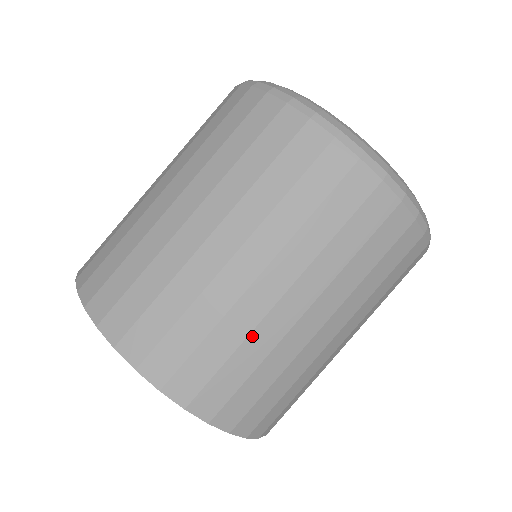
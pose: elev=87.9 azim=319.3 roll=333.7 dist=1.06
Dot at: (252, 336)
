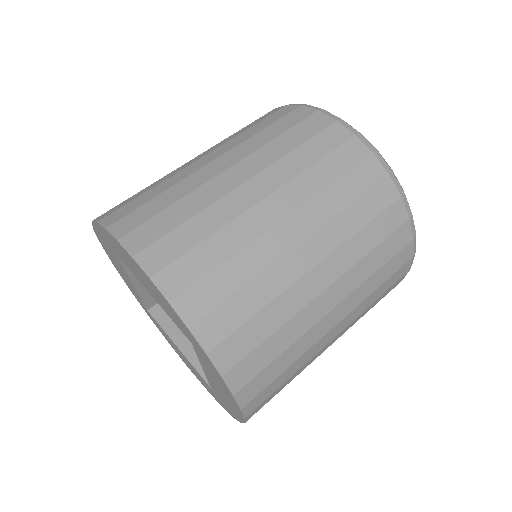
Dot at: (305, 354)
